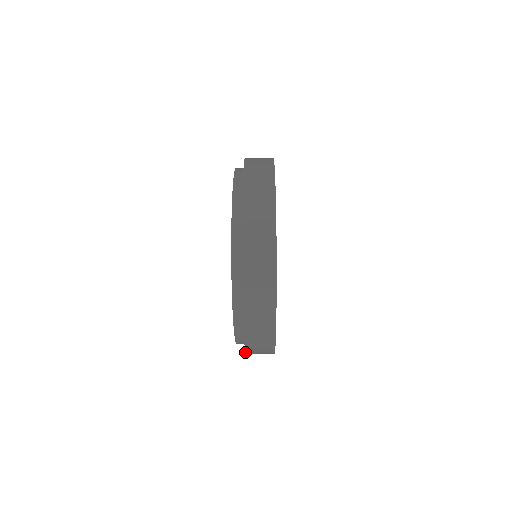
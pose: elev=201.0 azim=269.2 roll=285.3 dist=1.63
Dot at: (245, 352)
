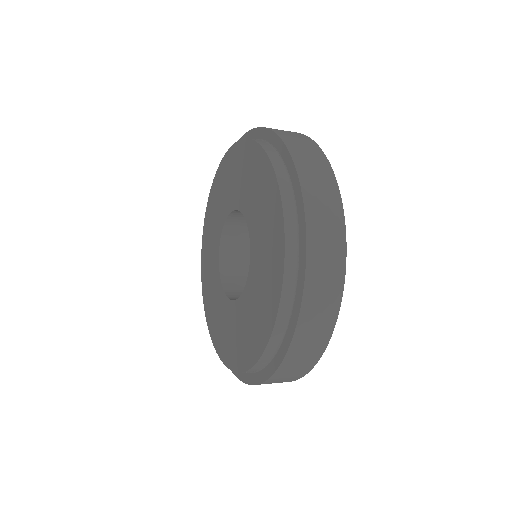
Dot at: occluded
